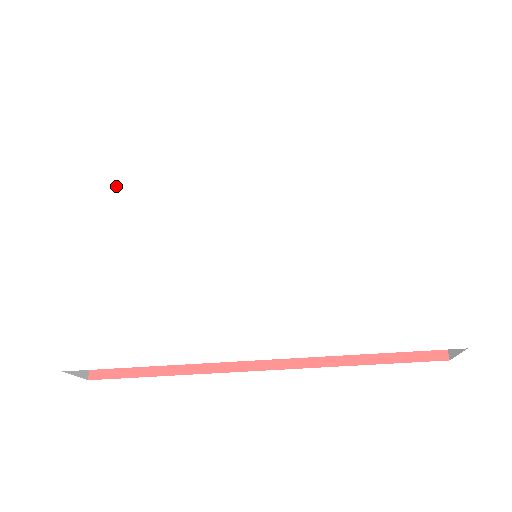
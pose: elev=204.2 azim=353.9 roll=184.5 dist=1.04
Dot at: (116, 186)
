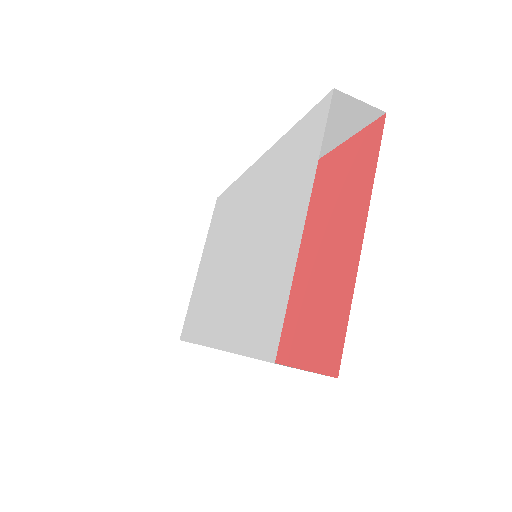
Dot at: (218, 210)
